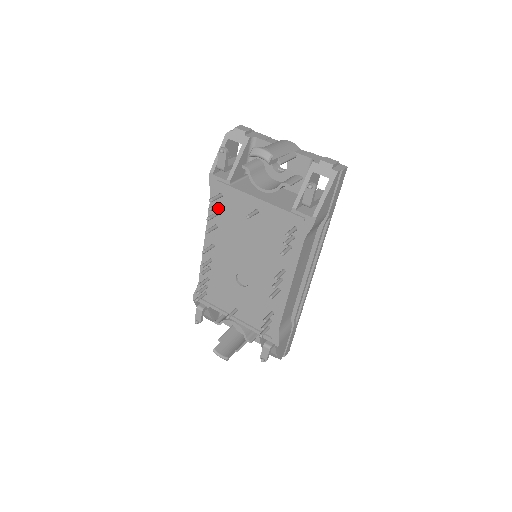
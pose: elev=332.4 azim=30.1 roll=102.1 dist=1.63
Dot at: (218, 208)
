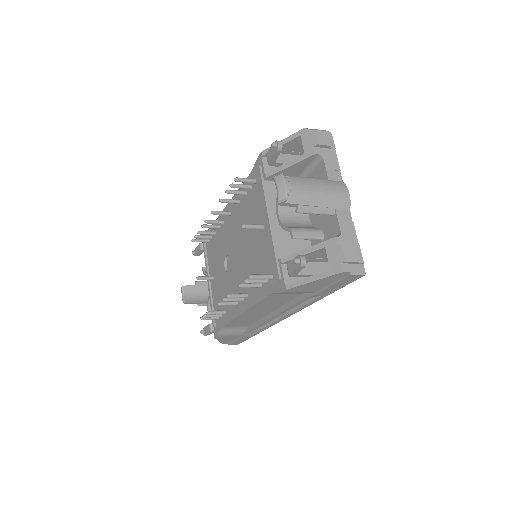
Dot at: (248, 189)
